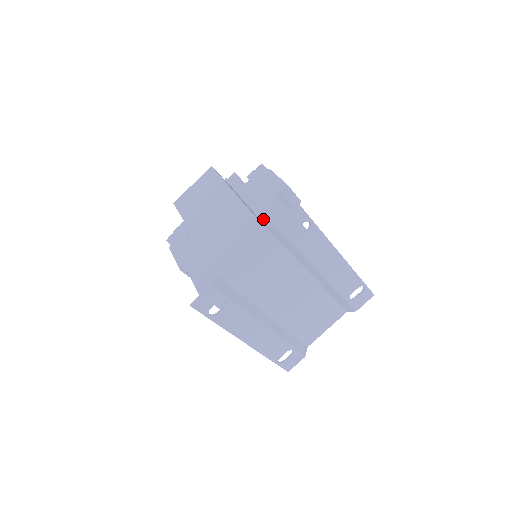
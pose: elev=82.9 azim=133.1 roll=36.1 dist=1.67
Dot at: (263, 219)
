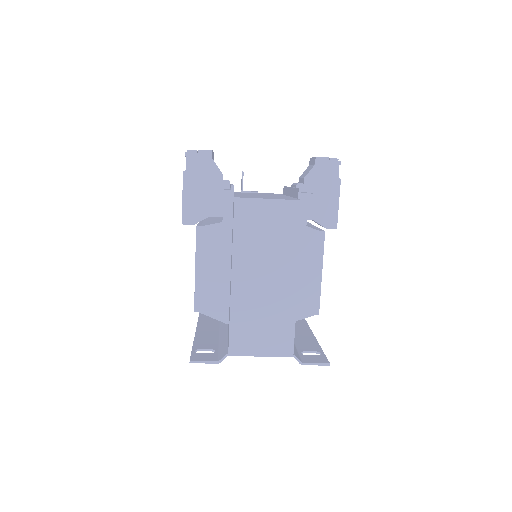
Dot at: occluded
